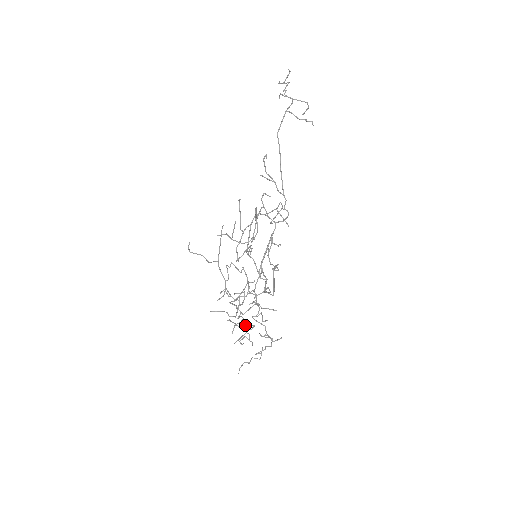
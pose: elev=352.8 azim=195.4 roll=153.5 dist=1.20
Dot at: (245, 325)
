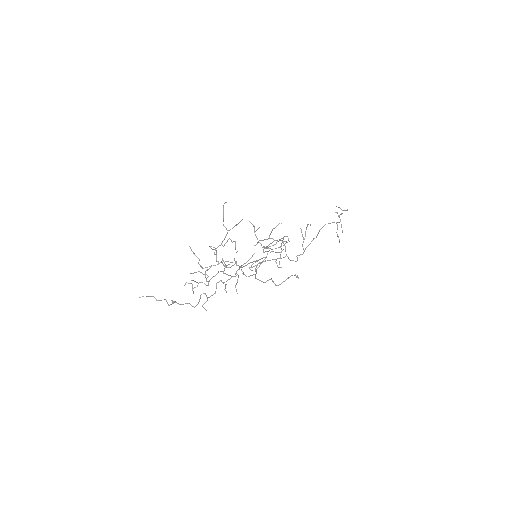
Dot at: occluded
